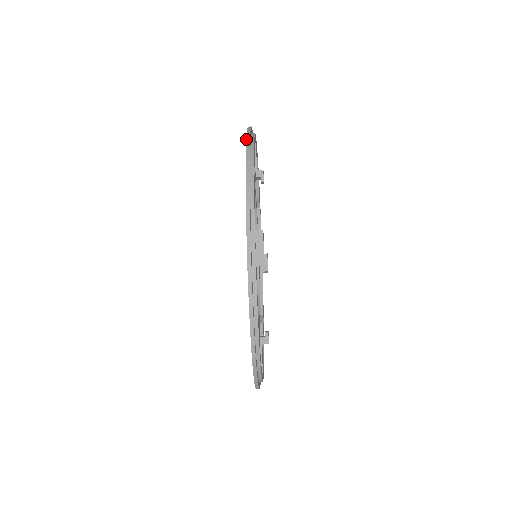
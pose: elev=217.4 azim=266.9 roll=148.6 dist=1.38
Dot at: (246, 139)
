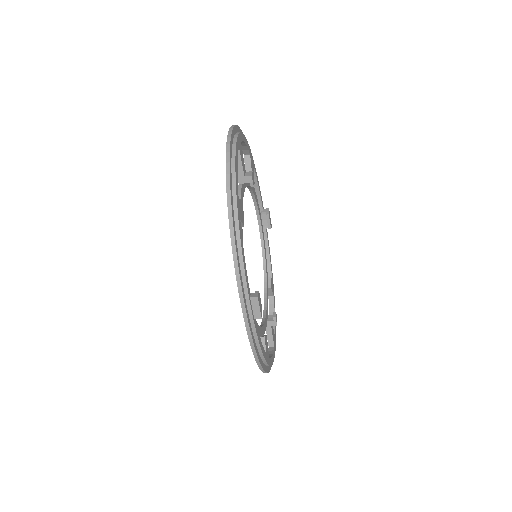
Dot at: (226, 191)
